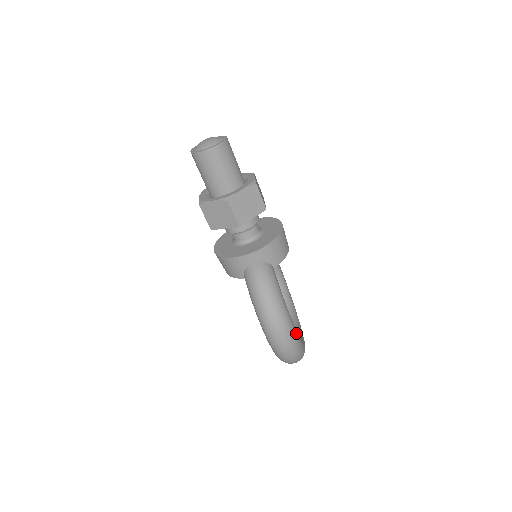
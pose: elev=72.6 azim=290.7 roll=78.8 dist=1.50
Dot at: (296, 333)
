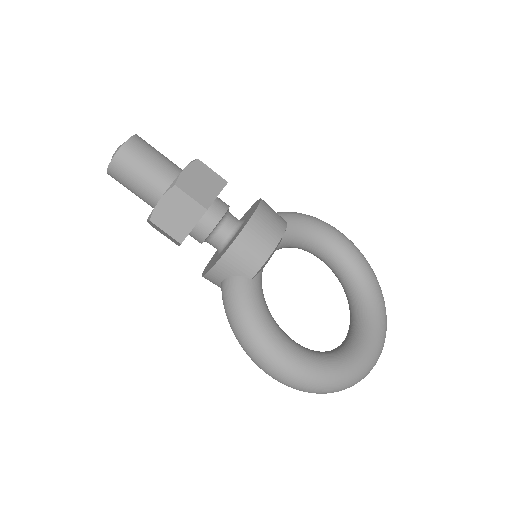
Dot at: (300, 363)
